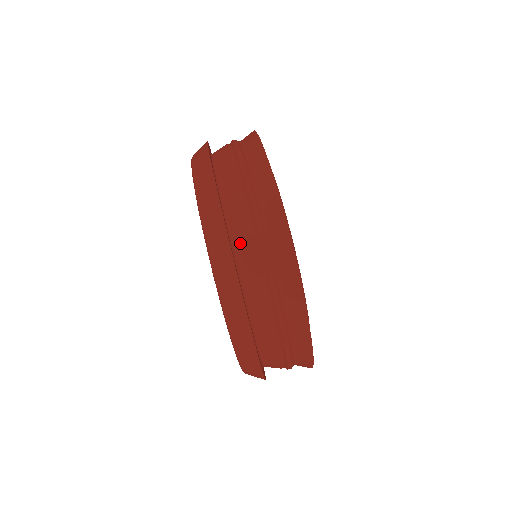
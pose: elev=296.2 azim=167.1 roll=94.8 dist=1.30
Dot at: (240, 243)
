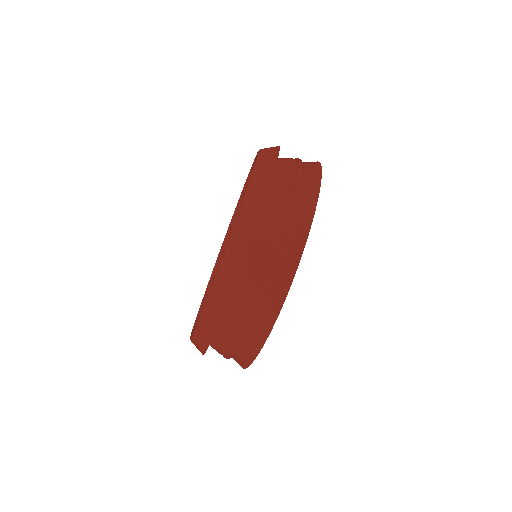
Dot at: (253, 258)
